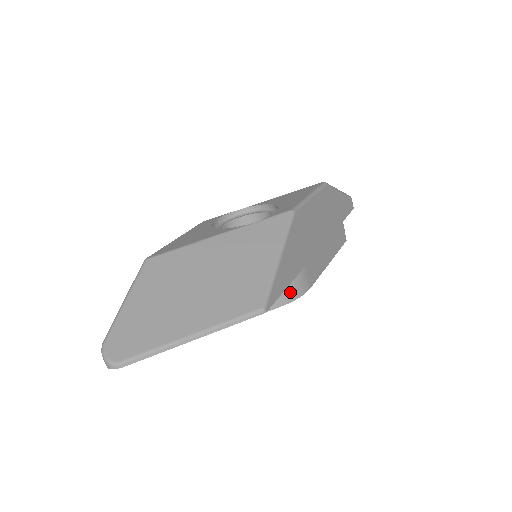
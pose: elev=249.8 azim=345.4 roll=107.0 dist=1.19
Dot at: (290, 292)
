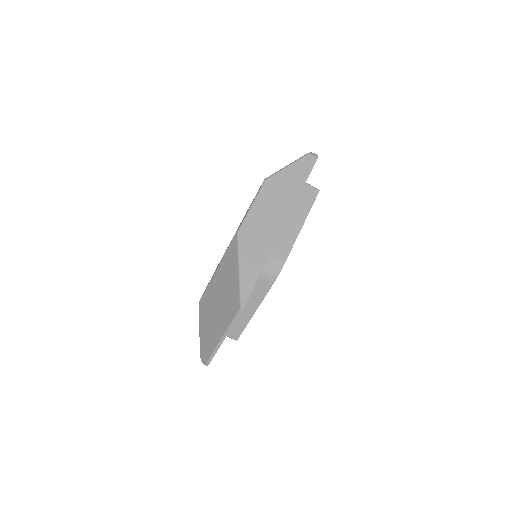
Dot at: (270, 276)
